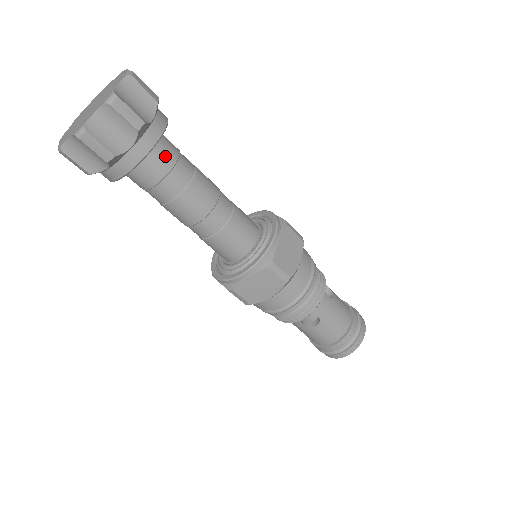
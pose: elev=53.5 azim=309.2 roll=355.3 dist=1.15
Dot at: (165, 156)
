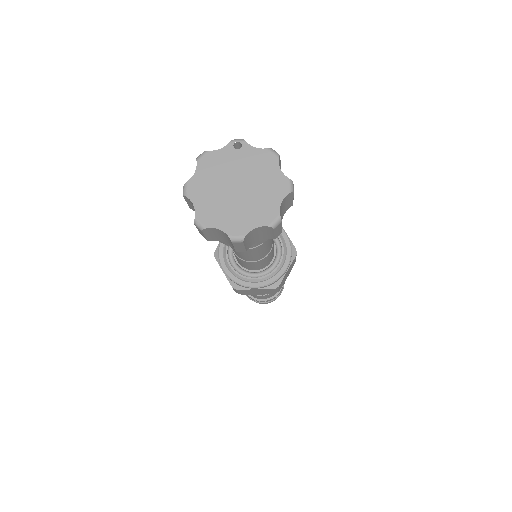
Dot at: occluded
